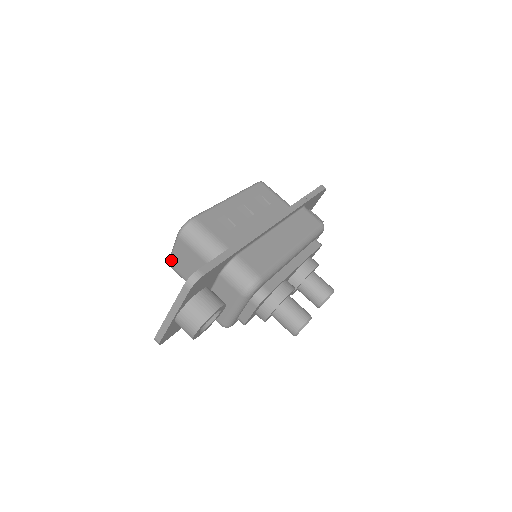
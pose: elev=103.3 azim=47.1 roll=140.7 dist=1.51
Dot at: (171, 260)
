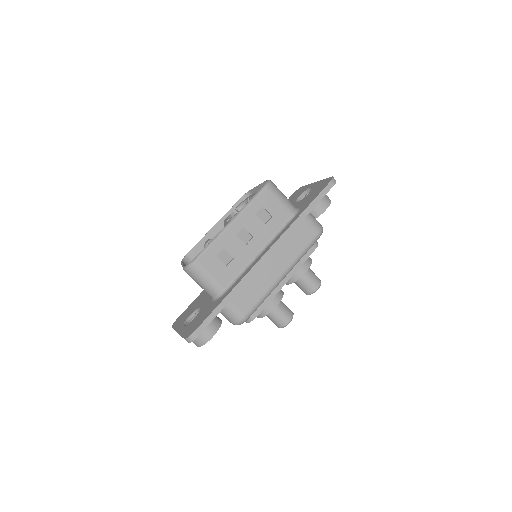
Dot at: occluded
